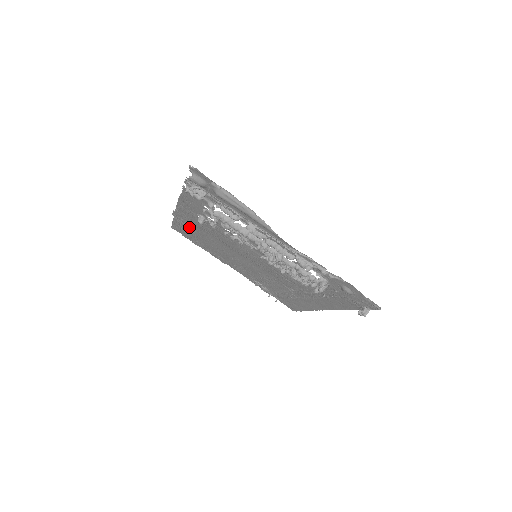
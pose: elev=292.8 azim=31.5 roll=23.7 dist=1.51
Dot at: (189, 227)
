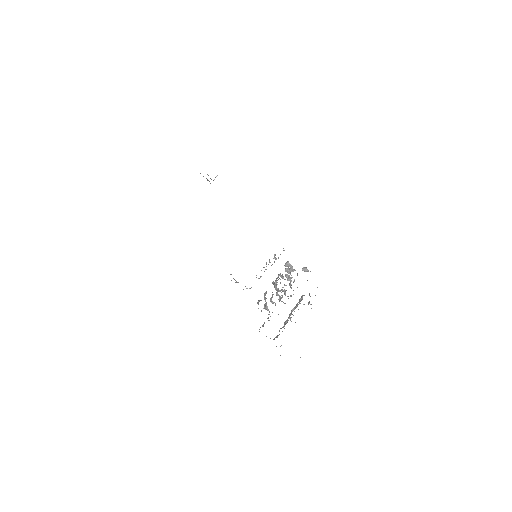
Dot at: occluded
